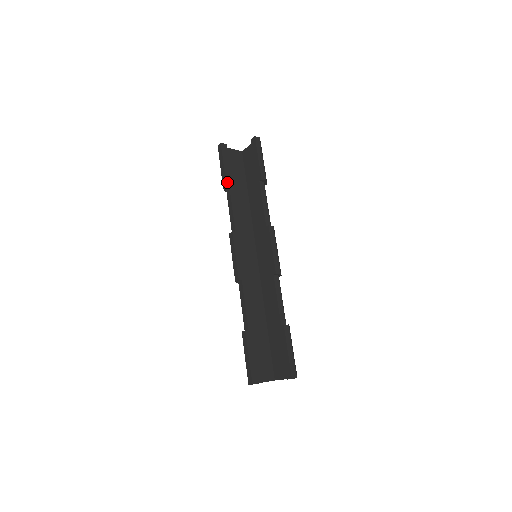
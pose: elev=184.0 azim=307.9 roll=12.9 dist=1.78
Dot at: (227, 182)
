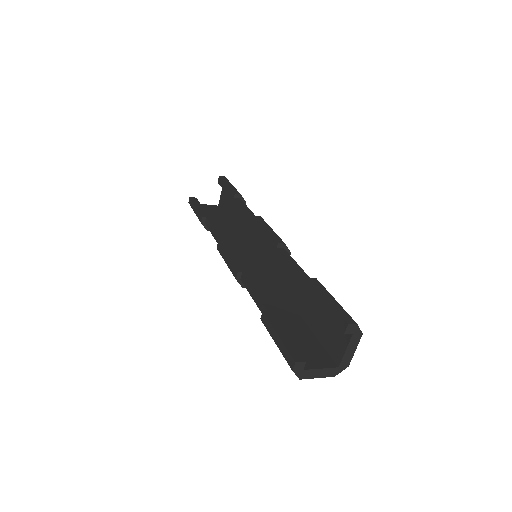
Dot at: (203, 215)
